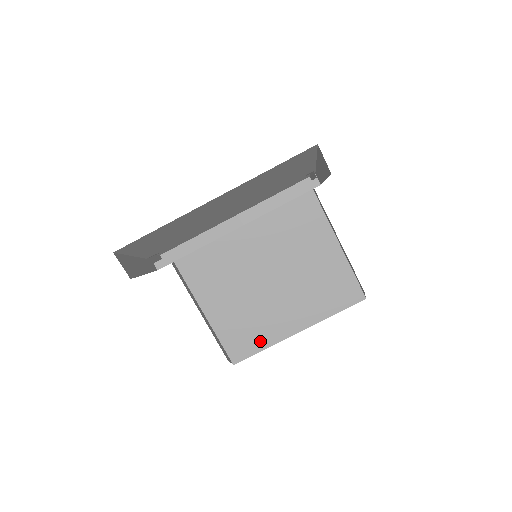
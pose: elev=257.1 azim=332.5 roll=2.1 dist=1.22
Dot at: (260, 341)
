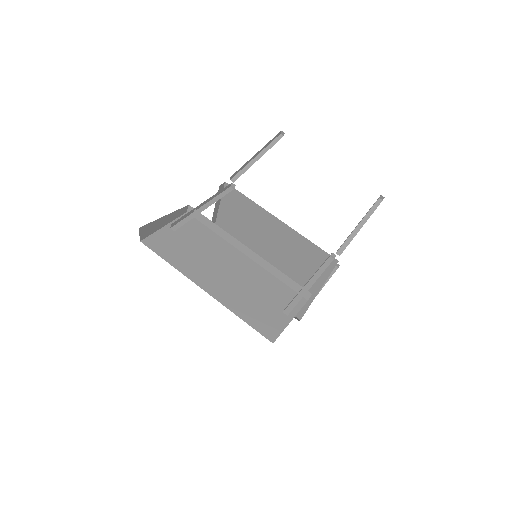
Dot at: occluded
